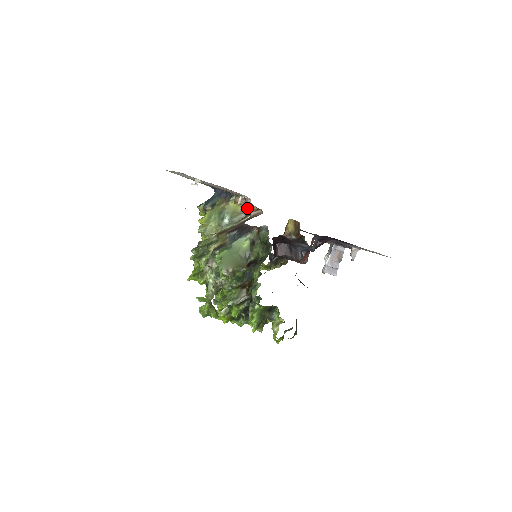
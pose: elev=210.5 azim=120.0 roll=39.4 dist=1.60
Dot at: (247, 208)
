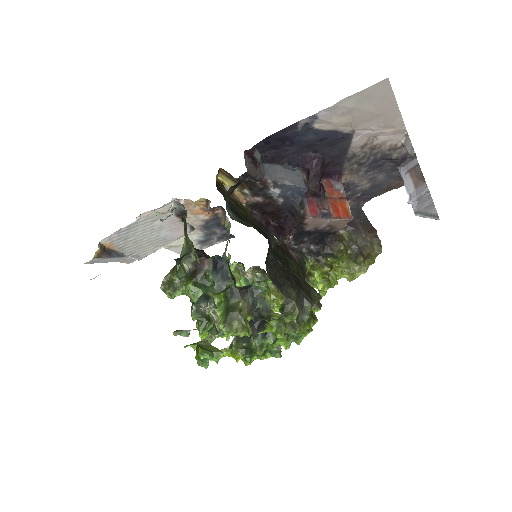
Dot at: occluded
